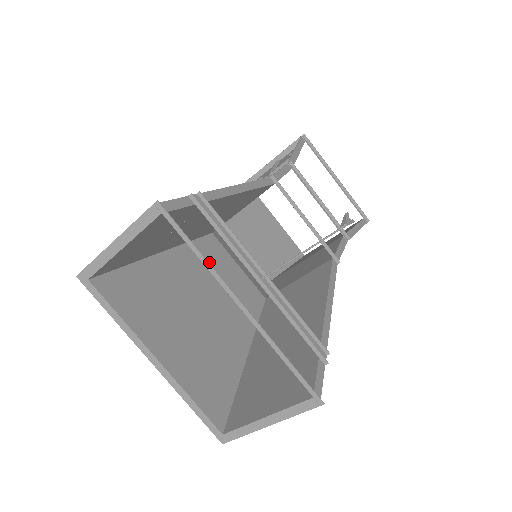
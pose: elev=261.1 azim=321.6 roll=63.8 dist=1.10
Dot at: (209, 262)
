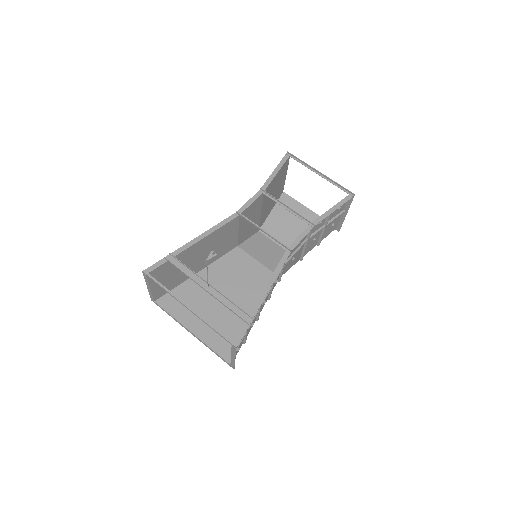
Dot at: (232, 267)
